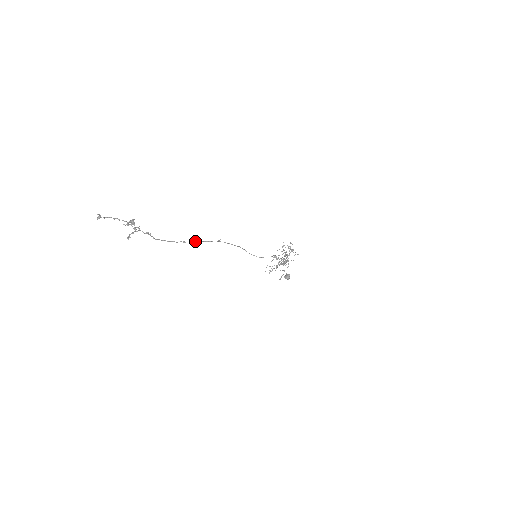
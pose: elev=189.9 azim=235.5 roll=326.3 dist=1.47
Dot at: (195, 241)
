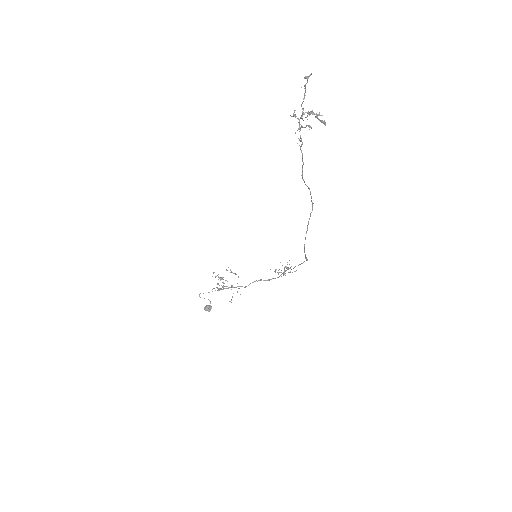
Dot at: (308, 187)
